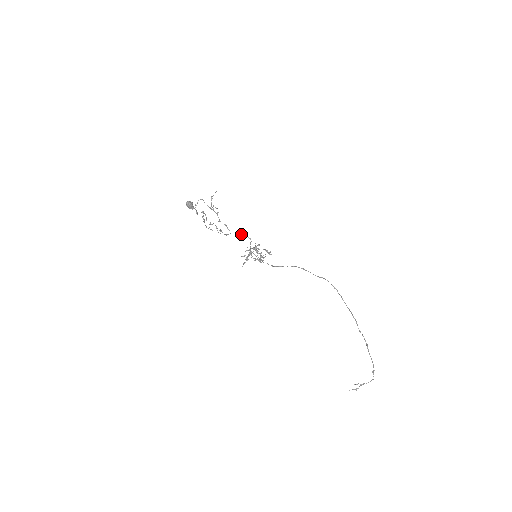
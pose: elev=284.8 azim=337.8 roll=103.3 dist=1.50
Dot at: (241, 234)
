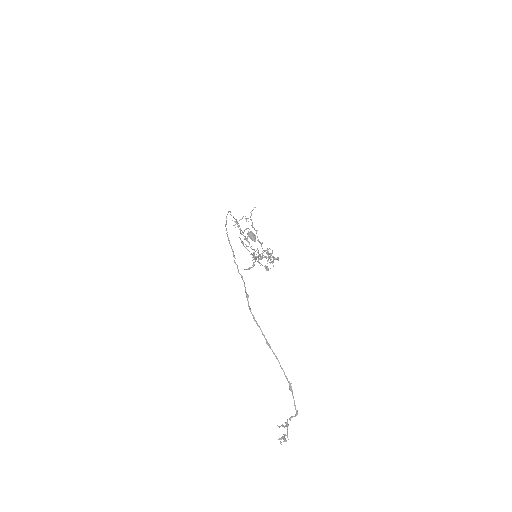
Dot at: occluded
